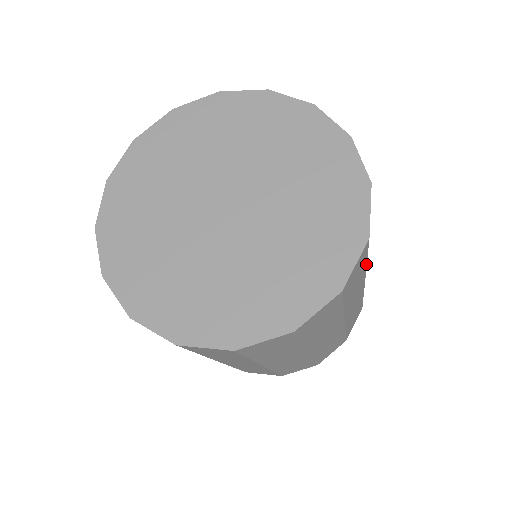
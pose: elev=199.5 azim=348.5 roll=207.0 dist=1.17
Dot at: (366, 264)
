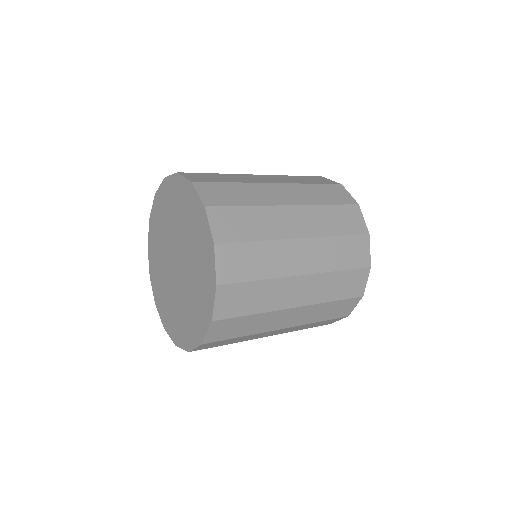
Dot at: (261, 241)
